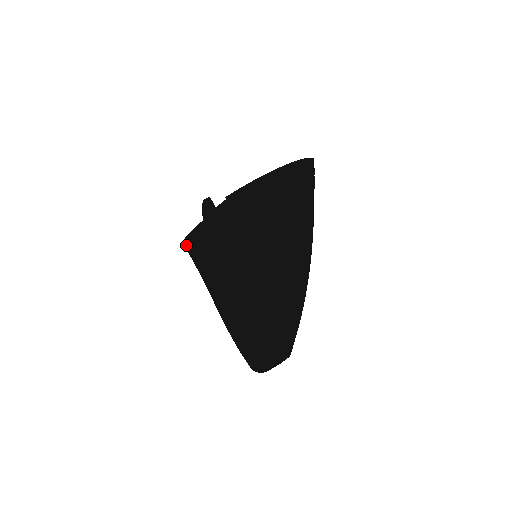
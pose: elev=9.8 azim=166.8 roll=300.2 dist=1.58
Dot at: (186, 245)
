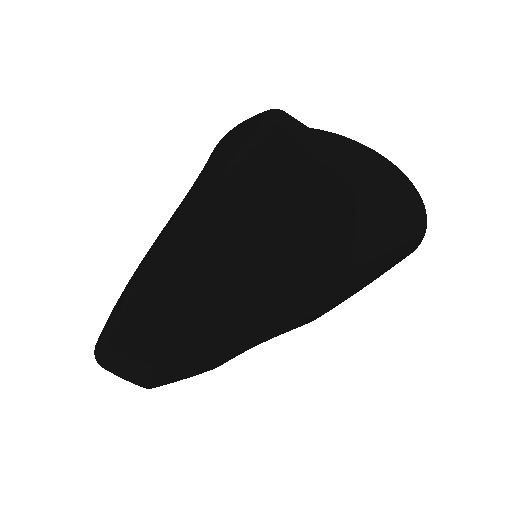
Dot at: occluded
